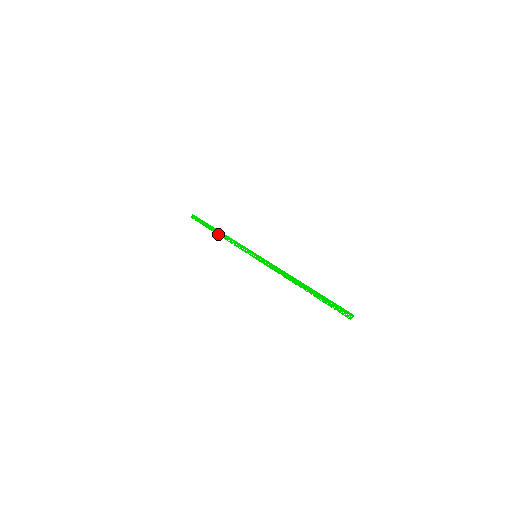
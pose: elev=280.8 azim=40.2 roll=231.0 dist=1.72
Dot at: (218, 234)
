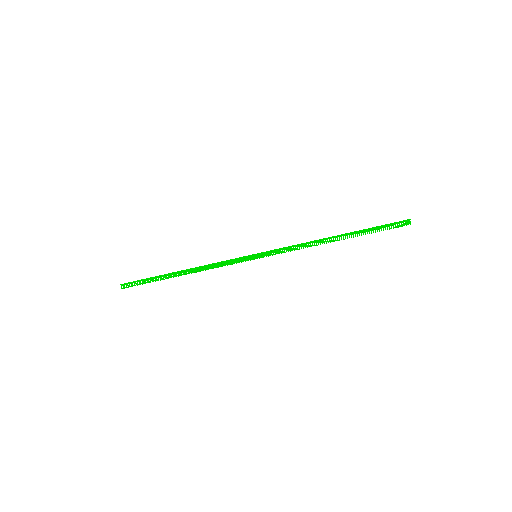
Dot at: (184, 274)
